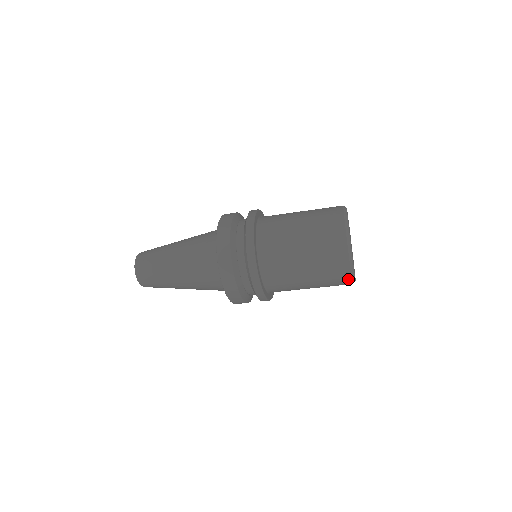
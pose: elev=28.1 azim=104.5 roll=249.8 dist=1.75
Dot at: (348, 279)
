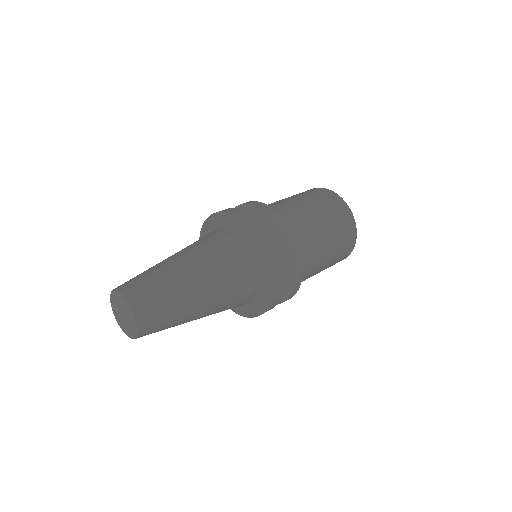
Dot at: occluded
